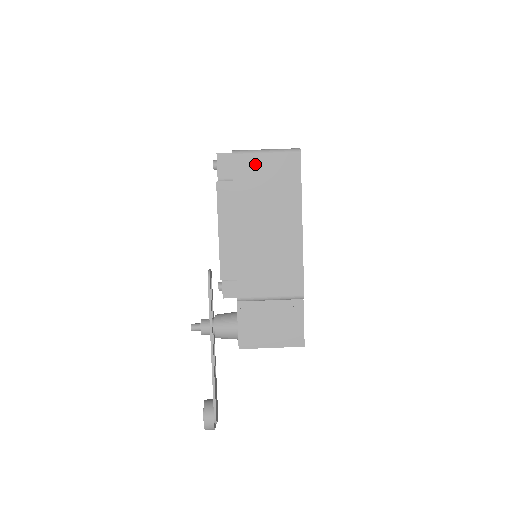
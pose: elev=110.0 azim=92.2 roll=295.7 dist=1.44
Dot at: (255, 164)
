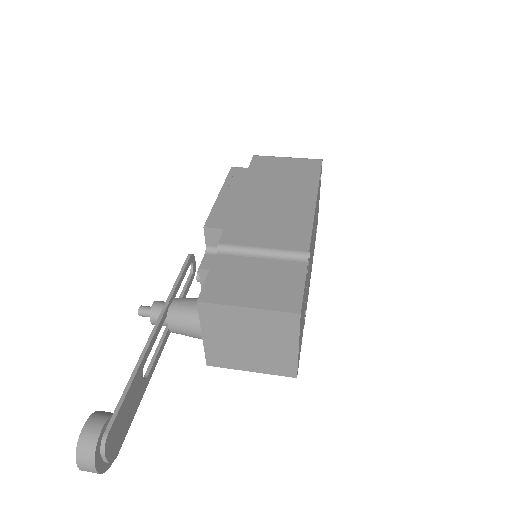
Dot at: (274, 162)
